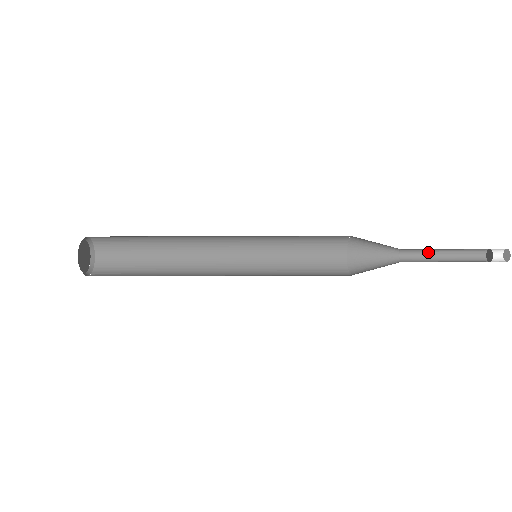
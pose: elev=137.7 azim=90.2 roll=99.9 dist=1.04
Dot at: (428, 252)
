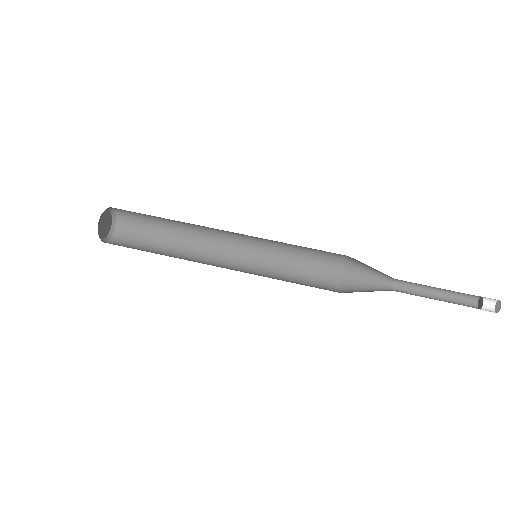
Dot at: (423, 285)
